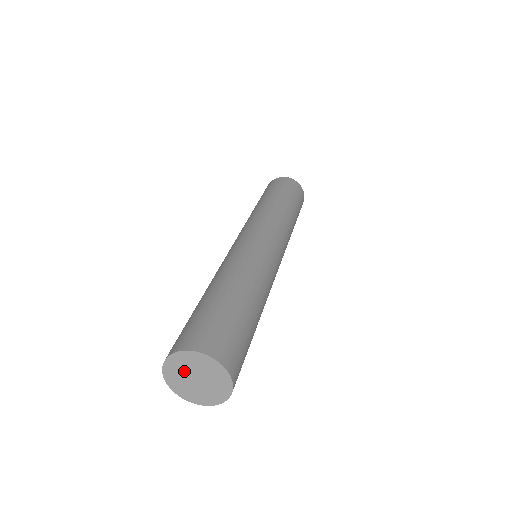
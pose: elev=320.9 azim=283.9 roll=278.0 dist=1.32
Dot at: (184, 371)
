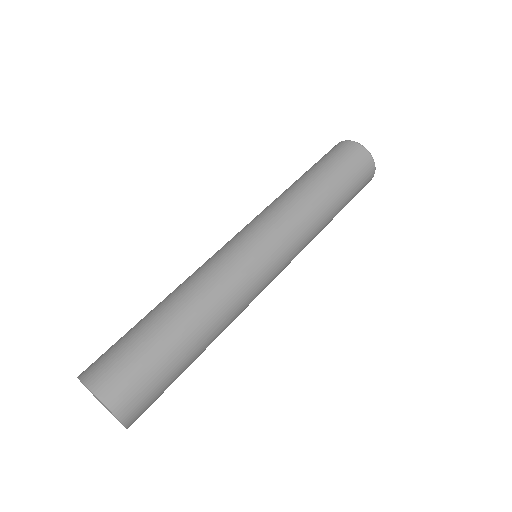
Dot at: occluded
